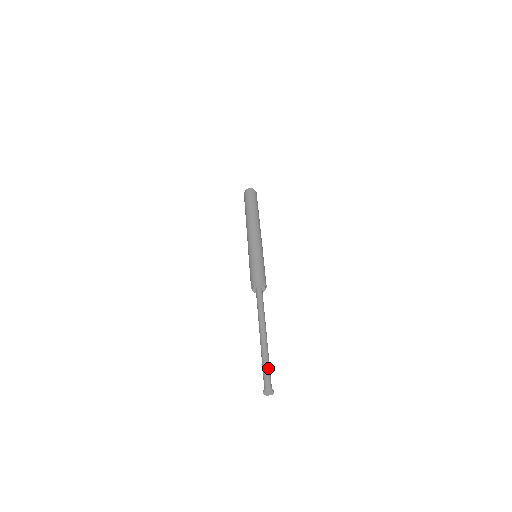
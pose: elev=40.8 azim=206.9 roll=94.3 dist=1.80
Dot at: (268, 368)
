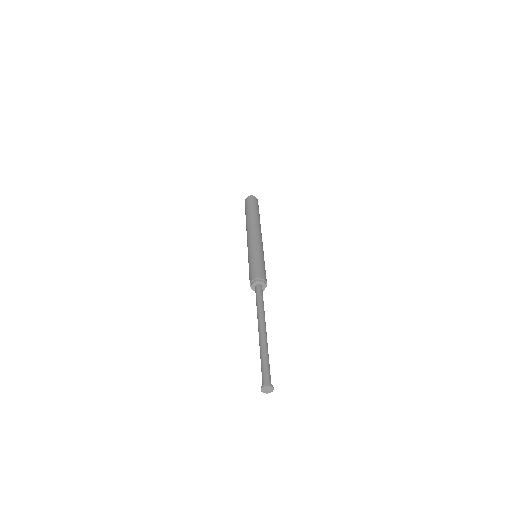
Dot at: (263, 363)
